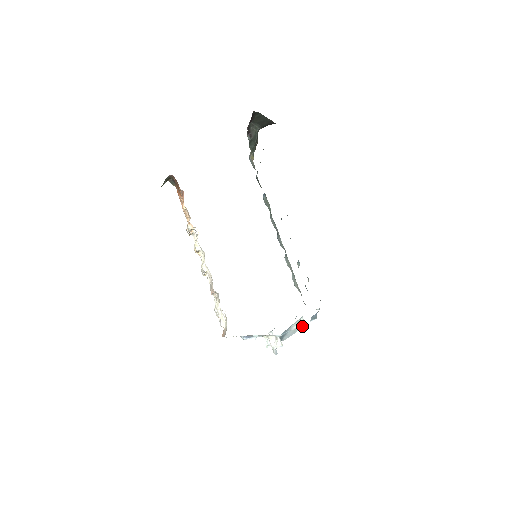
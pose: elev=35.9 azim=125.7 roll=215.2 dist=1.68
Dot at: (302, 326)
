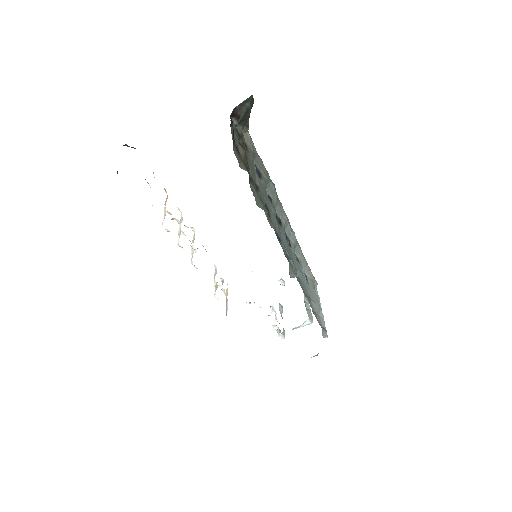
Dot at: (307, 324)
